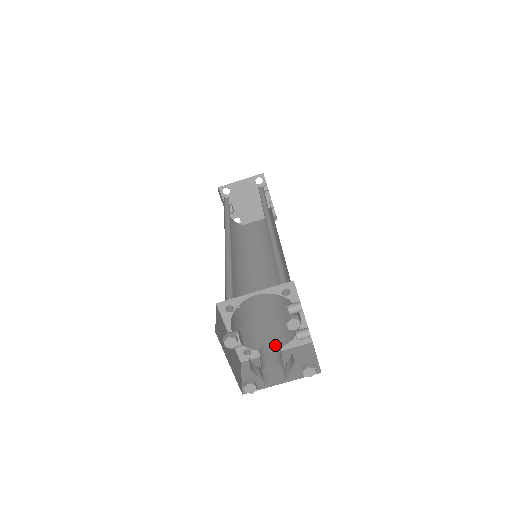
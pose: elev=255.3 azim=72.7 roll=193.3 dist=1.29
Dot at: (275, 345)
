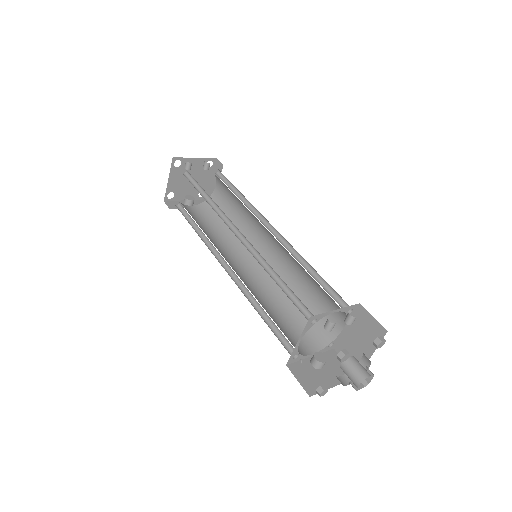
Dot at: (346, 362)
